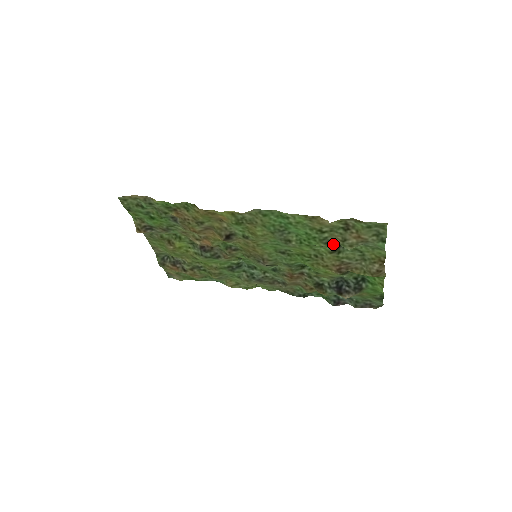
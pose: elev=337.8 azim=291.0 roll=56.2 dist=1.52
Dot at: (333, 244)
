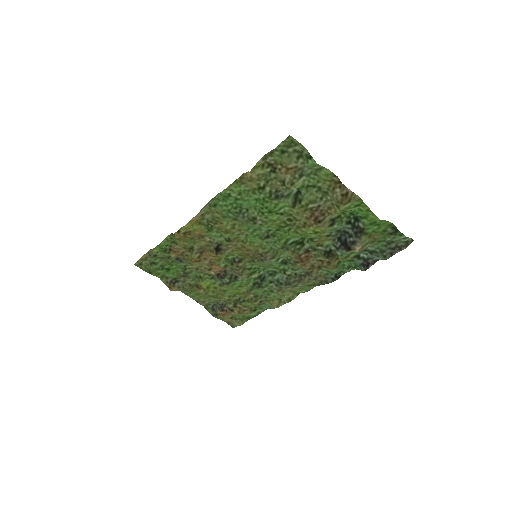
Dot at: (284, 195)
